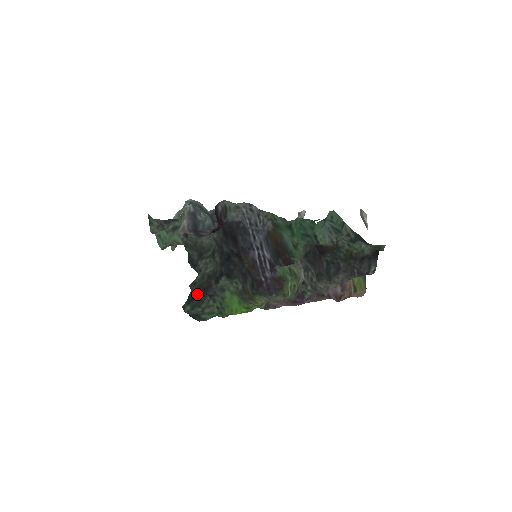
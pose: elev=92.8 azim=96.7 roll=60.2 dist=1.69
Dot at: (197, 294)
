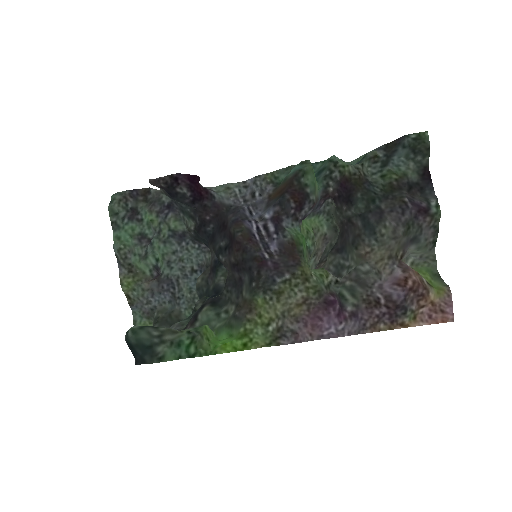
Dot at: occluded
